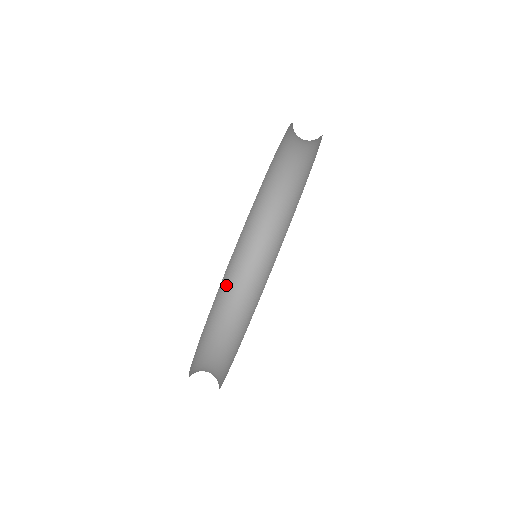
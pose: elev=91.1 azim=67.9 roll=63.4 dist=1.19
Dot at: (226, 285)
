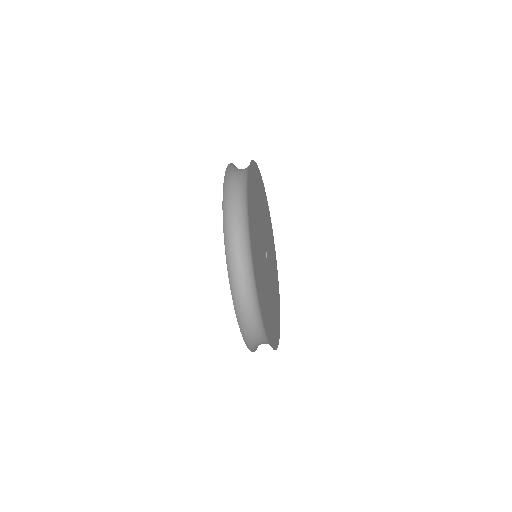
Dot at: (239, 308)
